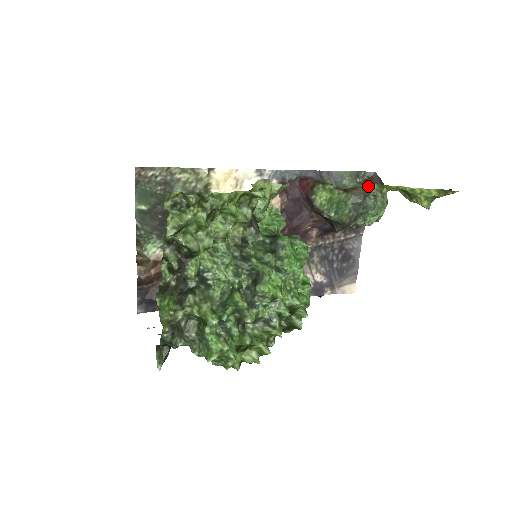
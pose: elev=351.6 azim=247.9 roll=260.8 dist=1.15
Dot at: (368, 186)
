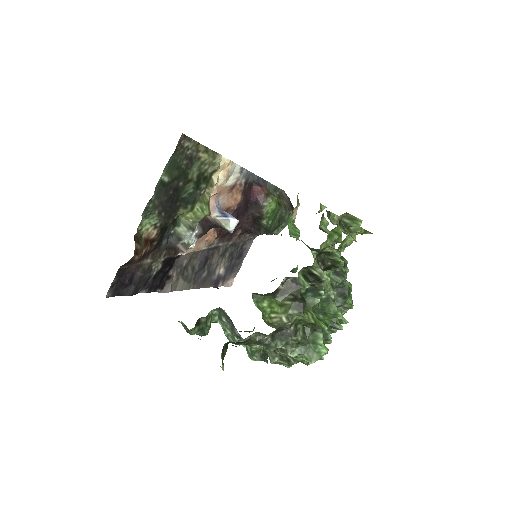
Dot at: (283, 202)
